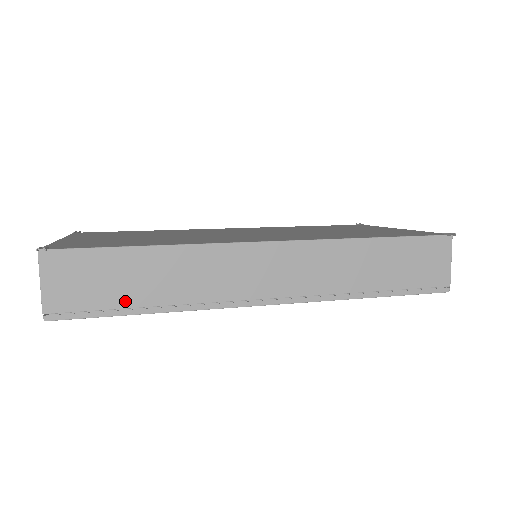
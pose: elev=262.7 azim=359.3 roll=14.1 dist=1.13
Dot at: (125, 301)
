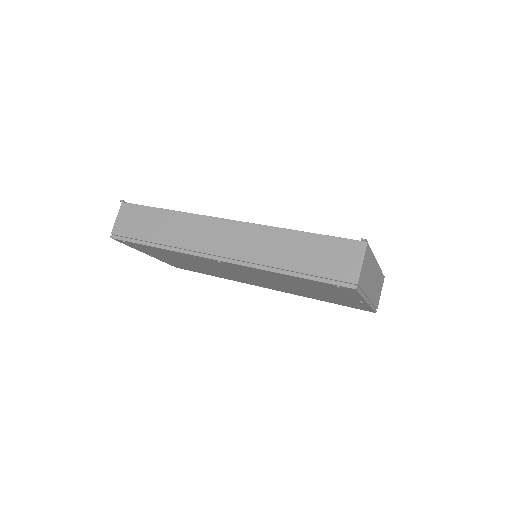
Dot at: (145, 236)
